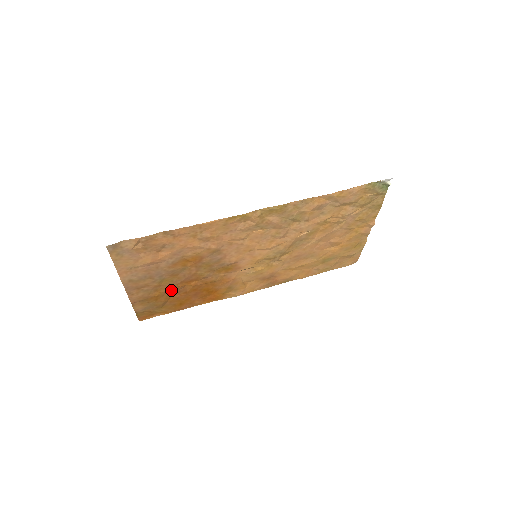
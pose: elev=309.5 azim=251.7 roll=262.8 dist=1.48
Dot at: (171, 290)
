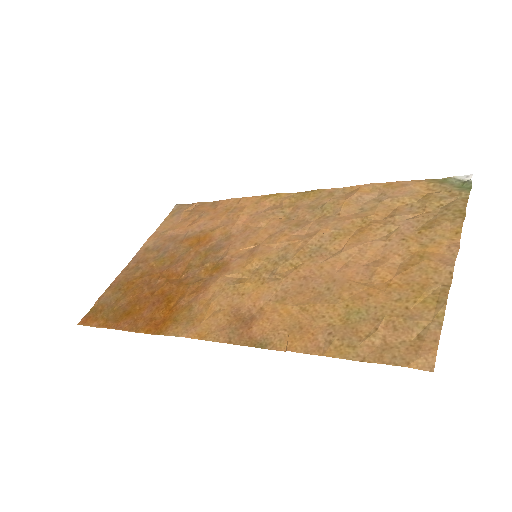
Dot at: (149, 281)
